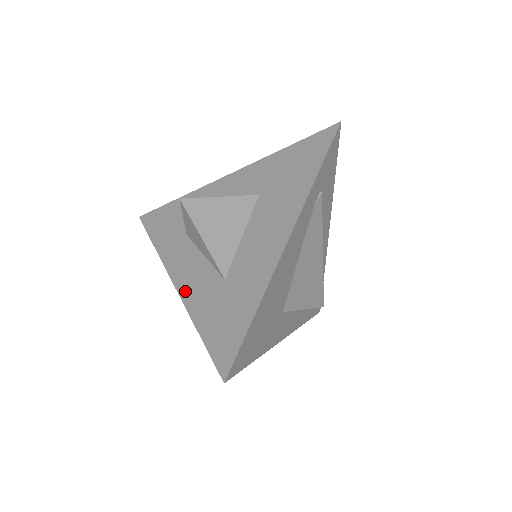
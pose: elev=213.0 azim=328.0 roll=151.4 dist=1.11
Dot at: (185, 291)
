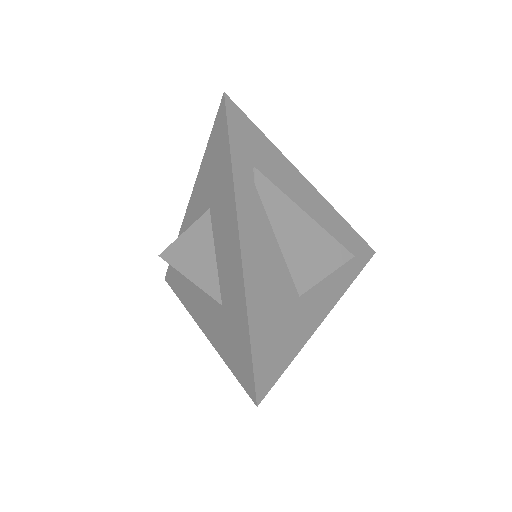
Dot at: (207, 331)
